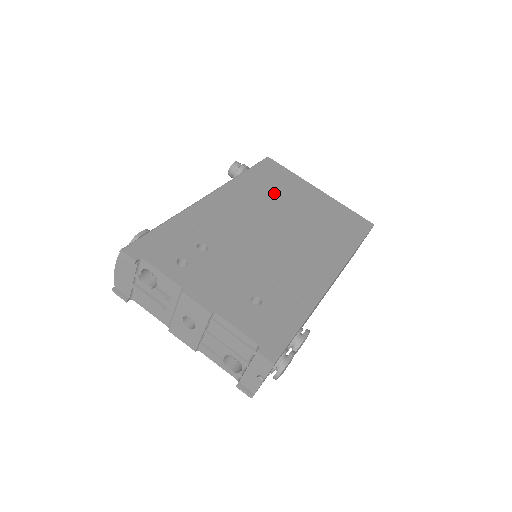
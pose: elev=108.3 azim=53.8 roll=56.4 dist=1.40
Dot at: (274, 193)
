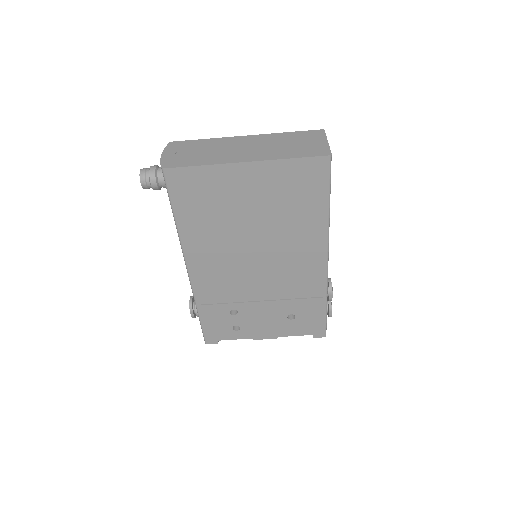
Dot at: (219, 220)
